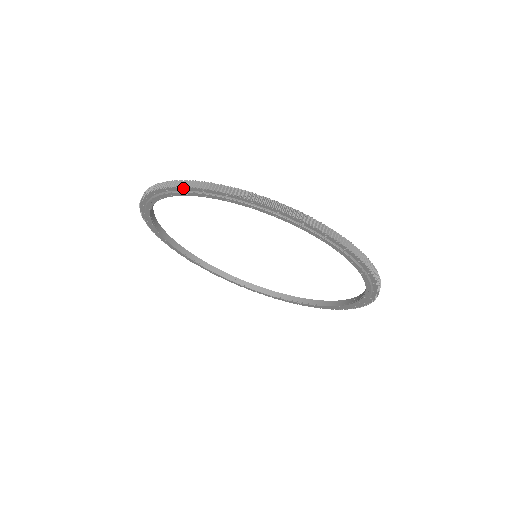
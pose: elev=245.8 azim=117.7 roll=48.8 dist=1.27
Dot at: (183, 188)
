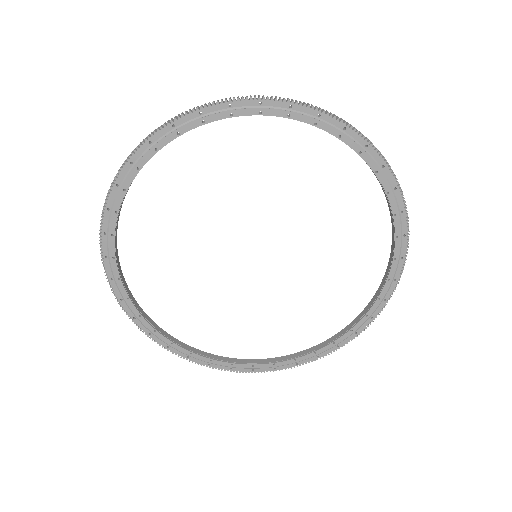
Dot at: (150, 140)
